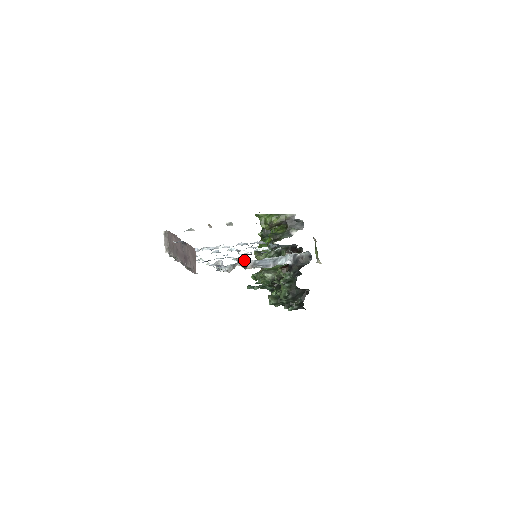
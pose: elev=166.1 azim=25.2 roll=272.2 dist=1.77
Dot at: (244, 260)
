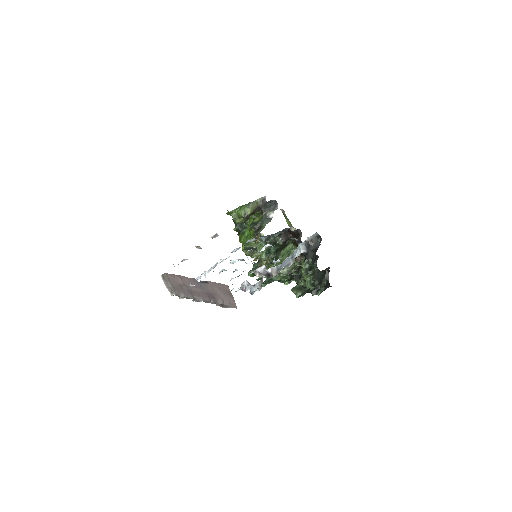
Dot at: (266, 270)
